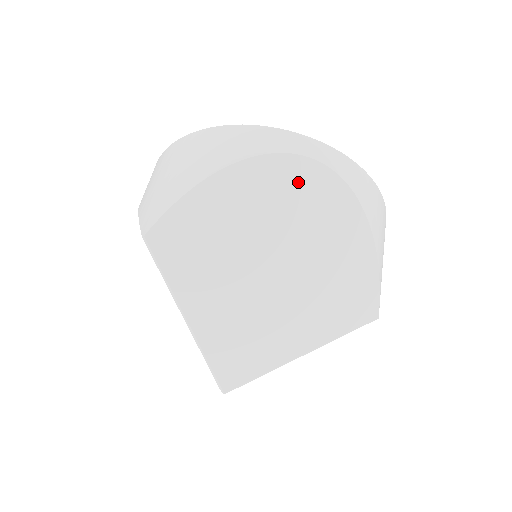
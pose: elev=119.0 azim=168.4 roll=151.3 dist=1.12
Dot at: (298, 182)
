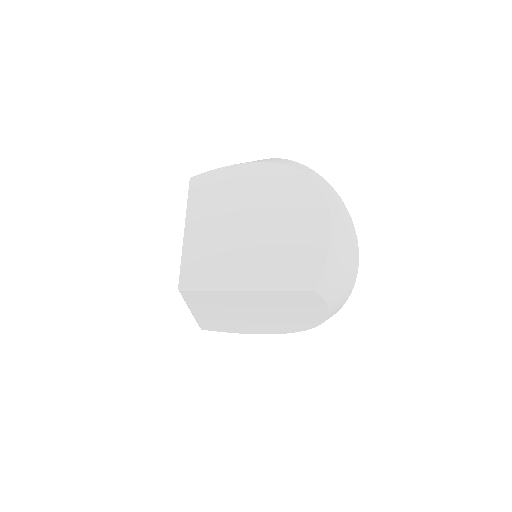
Dot at: (295, 184)
